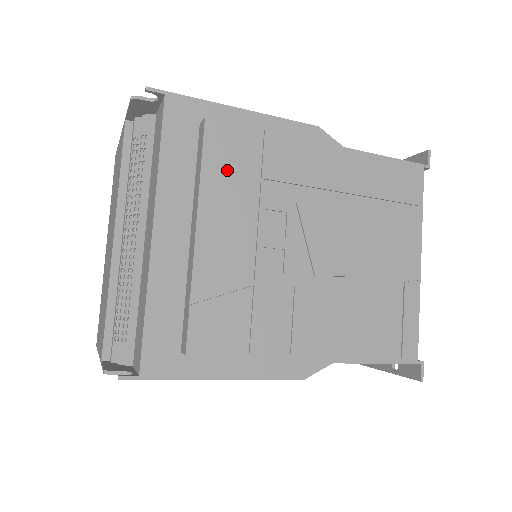
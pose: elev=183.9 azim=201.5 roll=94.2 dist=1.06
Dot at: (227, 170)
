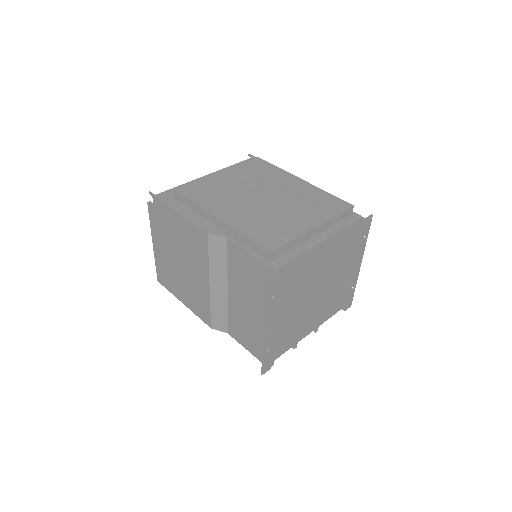
Dot at: (250, 168)
